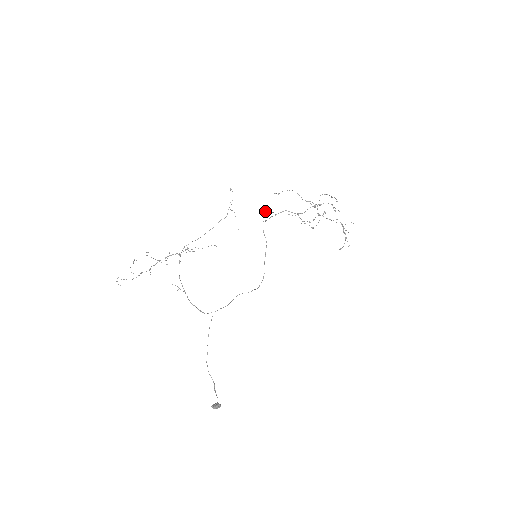
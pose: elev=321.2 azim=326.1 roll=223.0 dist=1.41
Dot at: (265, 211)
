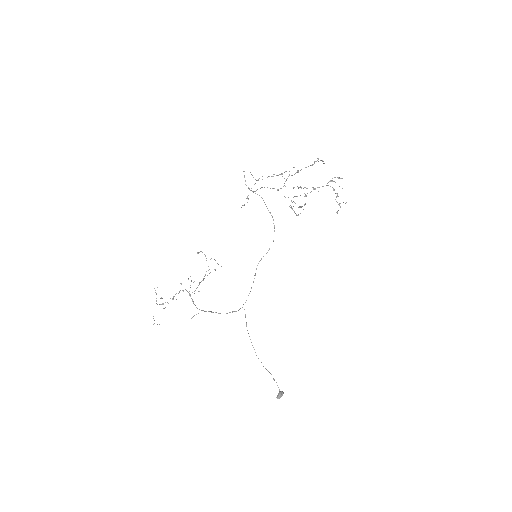
Dot at: (243, 171)
